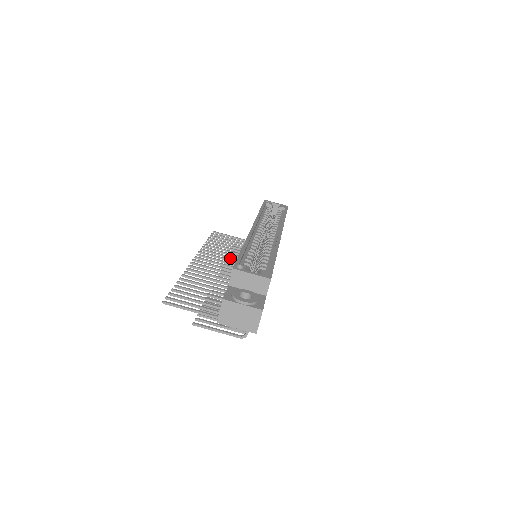
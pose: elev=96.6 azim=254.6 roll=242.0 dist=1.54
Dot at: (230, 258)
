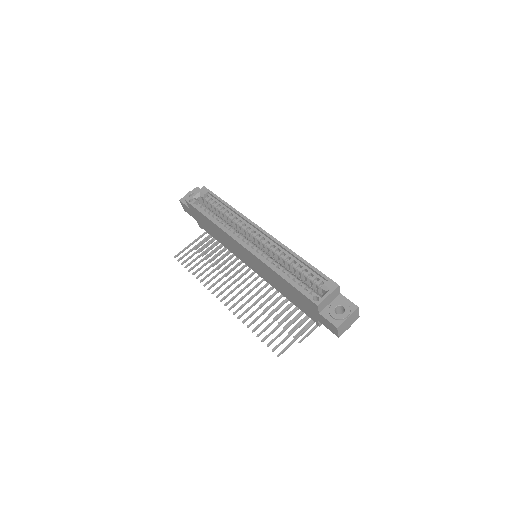
Dot at: (226, 268)
